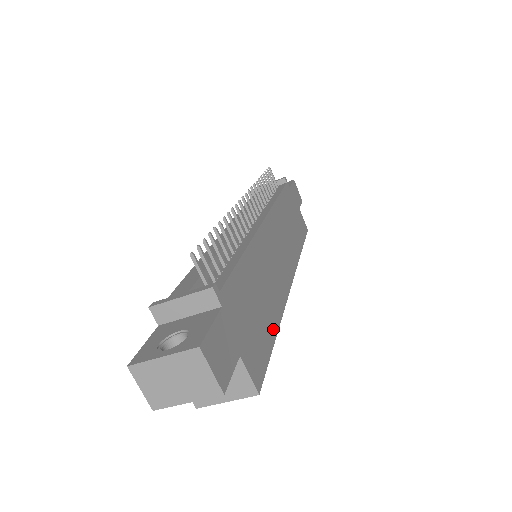
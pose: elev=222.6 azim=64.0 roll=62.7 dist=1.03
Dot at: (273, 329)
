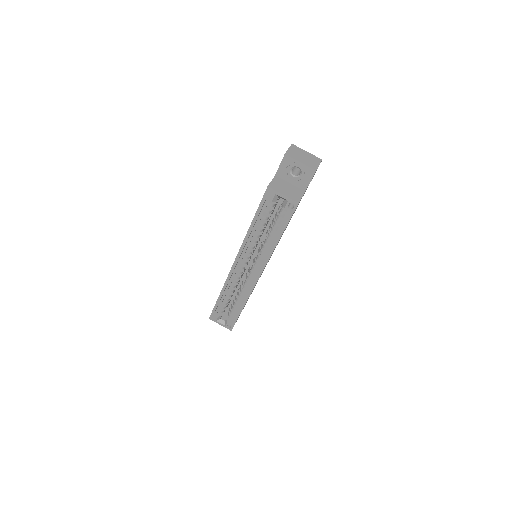
Dot at: occluded
